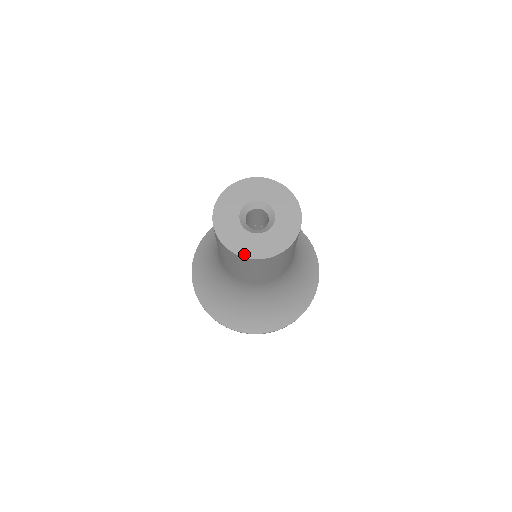
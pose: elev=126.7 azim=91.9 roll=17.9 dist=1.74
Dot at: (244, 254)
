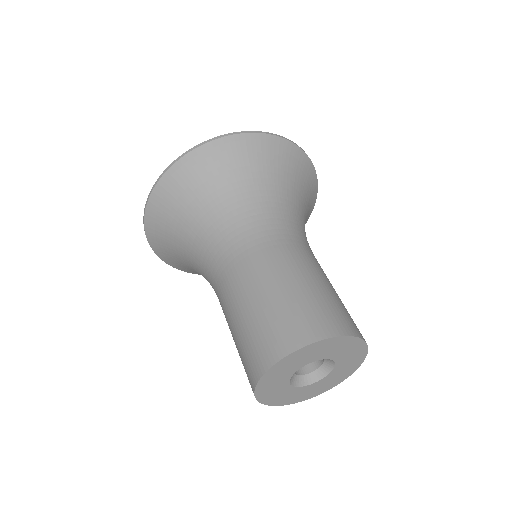
Dot at: (296, 402)
